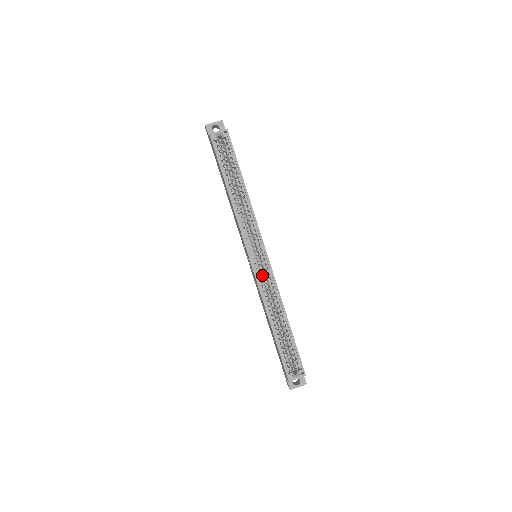
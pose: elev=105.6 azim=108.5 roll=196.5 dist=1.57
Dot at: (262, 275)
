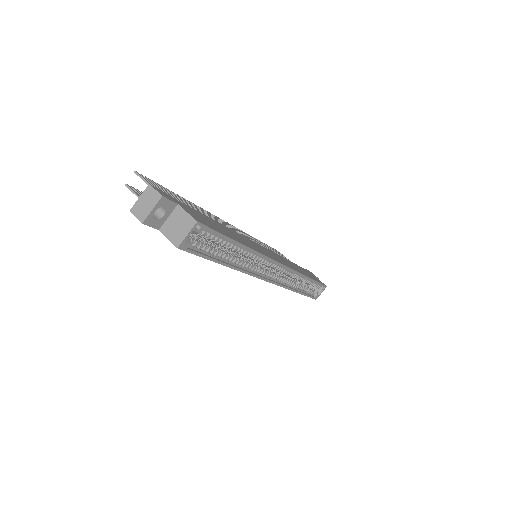
Dot at: occluded
